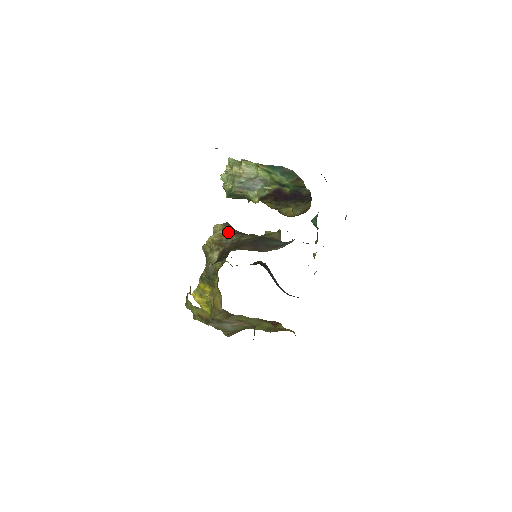
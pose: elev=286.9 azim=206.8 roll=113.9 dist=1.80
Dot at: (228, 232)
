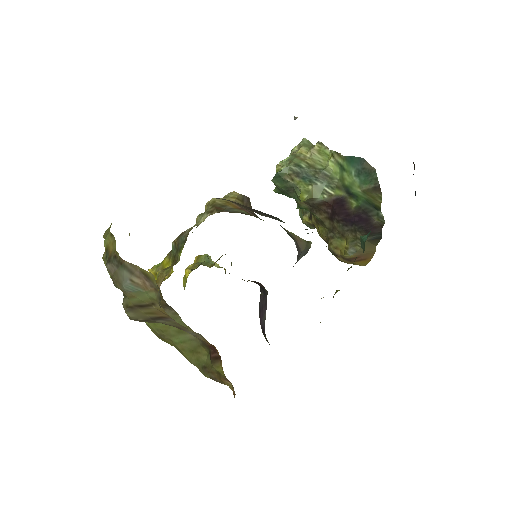
Dot at: occluded
